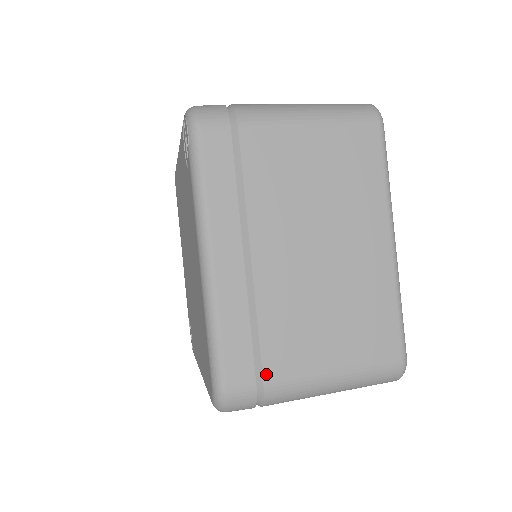
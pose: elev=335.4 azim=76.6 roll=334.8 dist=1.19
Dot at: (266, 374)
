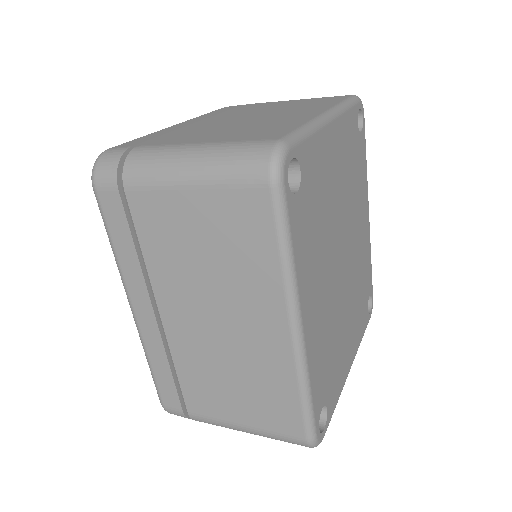
Dot at: (144, 144)
